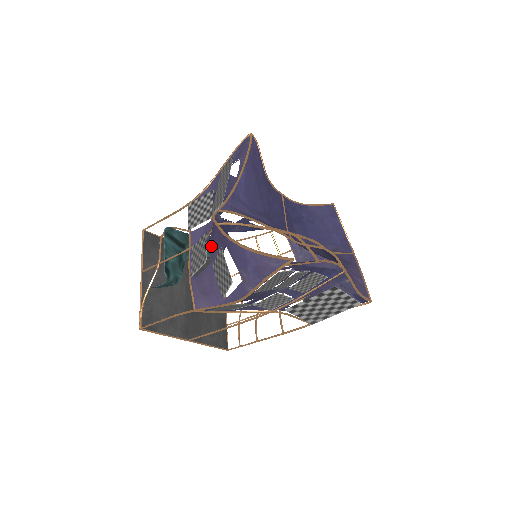
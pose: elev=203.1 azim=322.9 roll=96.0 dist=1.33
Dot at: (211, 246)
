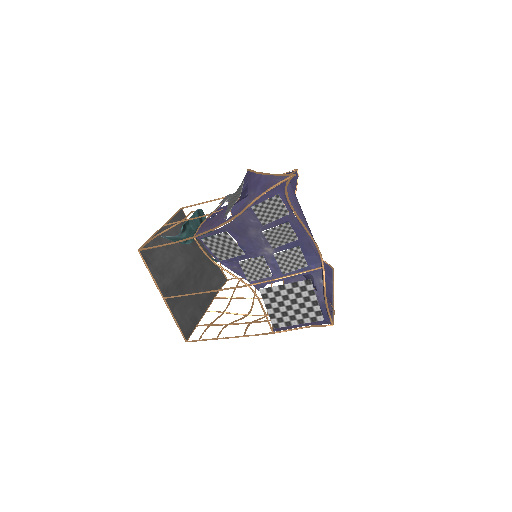
Dot at: occluded
